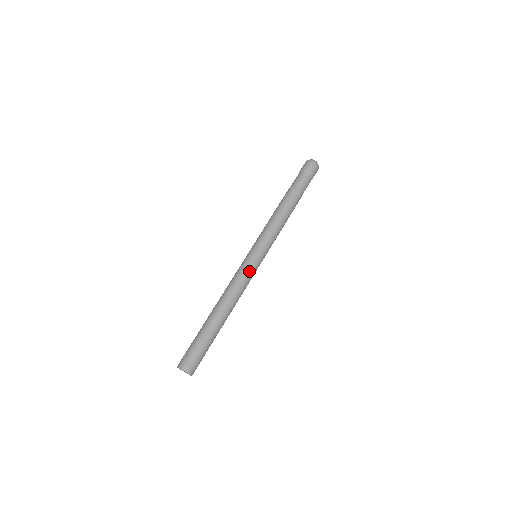
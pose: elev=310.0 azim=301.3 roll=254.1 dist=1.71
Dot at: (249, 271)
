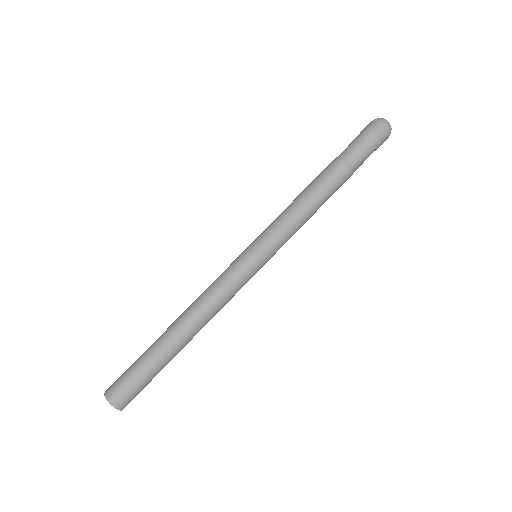
Dot at: (231, 272)
